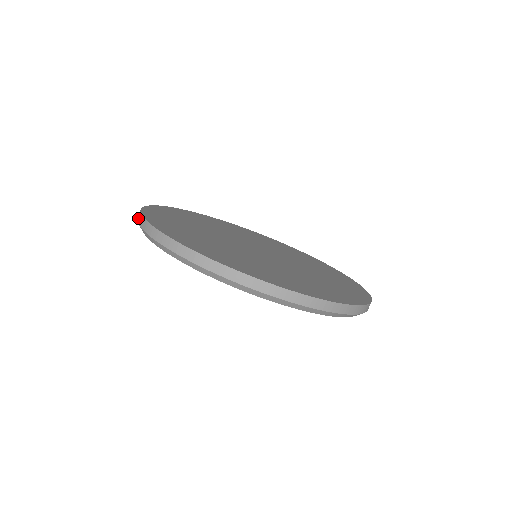
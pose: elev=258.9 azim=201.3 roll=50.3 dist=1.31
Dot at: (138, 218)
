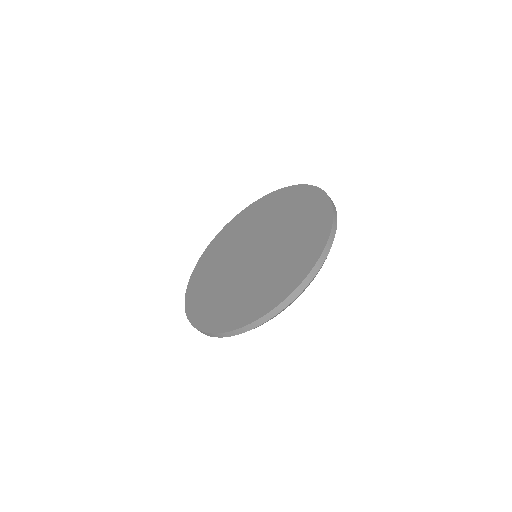
Dot at: (221, 337)
